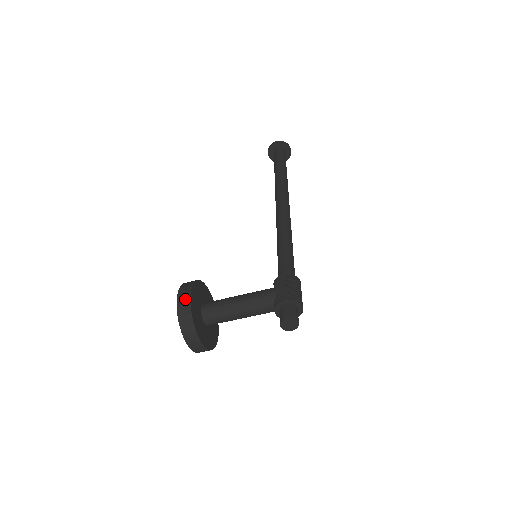
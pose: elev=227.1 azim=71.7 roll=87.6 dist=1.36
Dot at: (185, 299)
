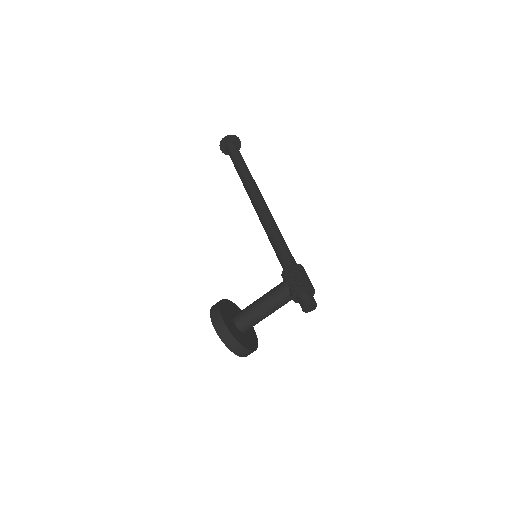
Dot at: (219, 323)
